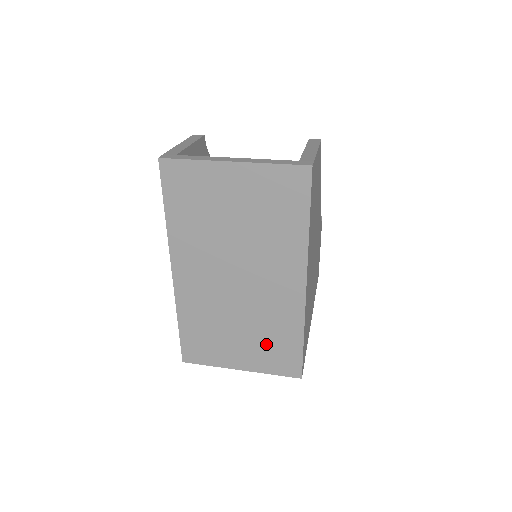
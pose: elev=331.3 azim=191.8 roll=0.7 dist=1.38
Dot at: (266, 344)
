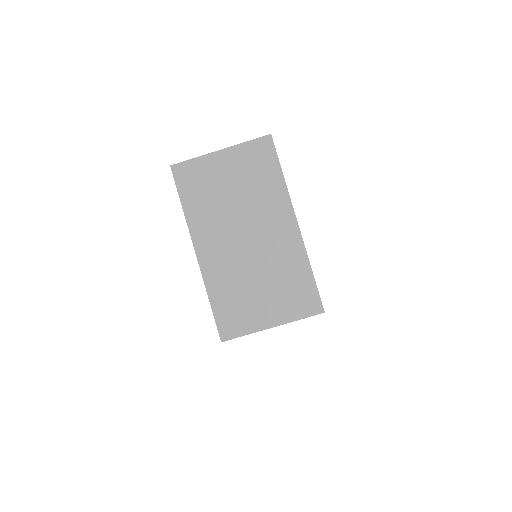
Dot at: (285, 289)
